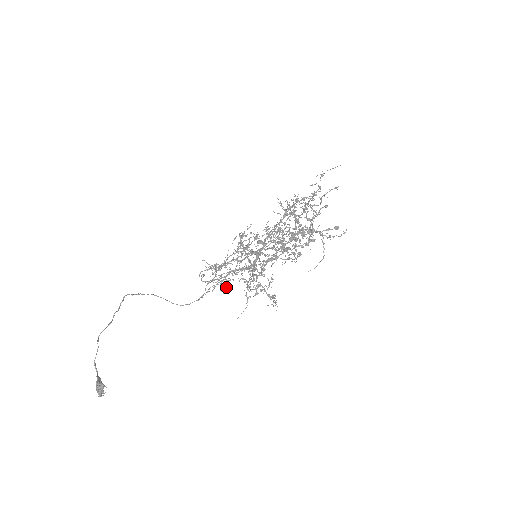
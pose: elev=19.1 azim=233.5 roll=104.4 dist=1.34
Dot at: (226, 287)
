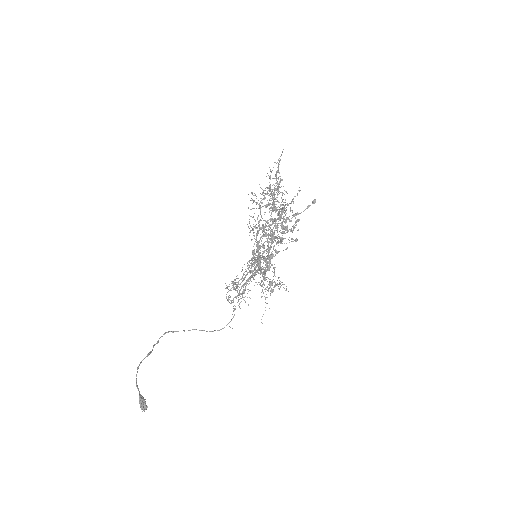
Dot at: occluded
